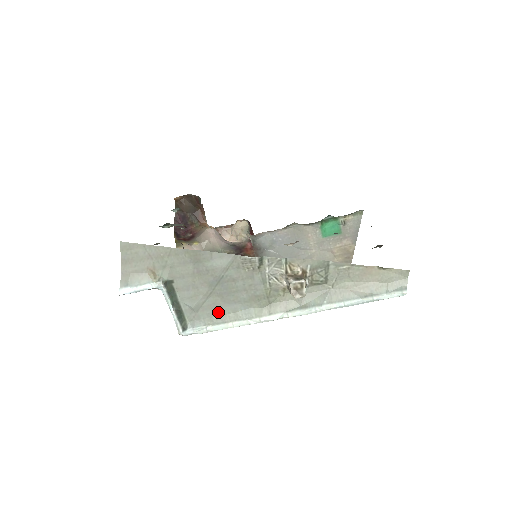
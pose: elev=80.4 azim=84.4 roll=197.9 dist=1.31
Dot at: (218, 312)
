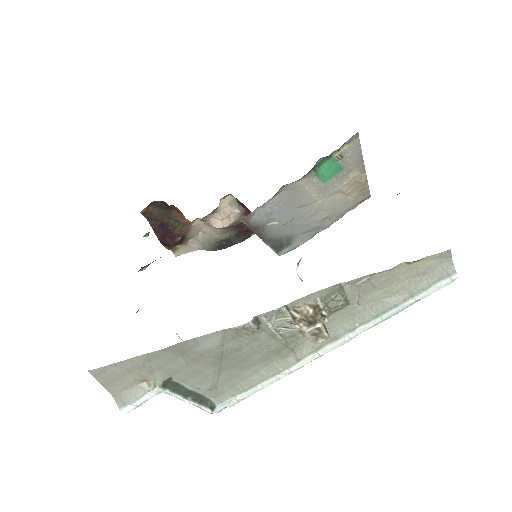
Dot at: (239, 380)
